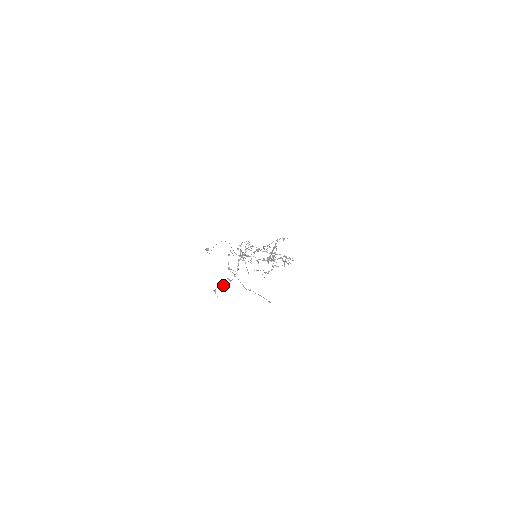
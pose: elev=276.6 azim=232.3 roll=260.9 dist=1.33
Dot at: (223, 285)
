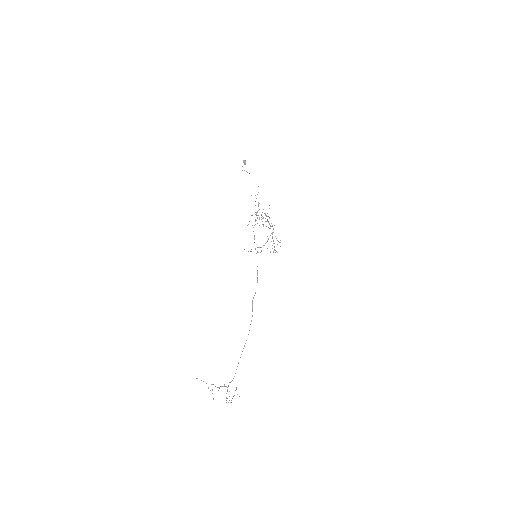
Dot at: occluded
